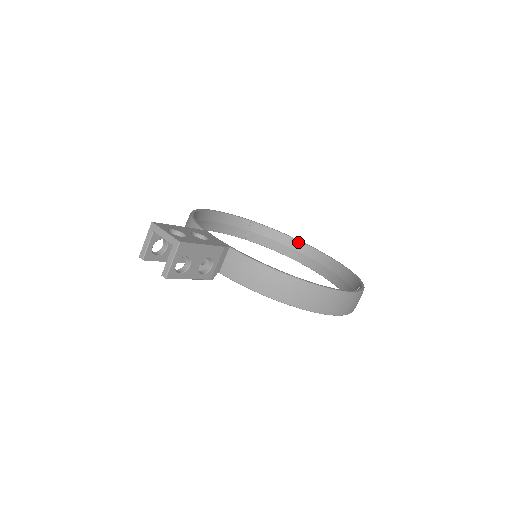
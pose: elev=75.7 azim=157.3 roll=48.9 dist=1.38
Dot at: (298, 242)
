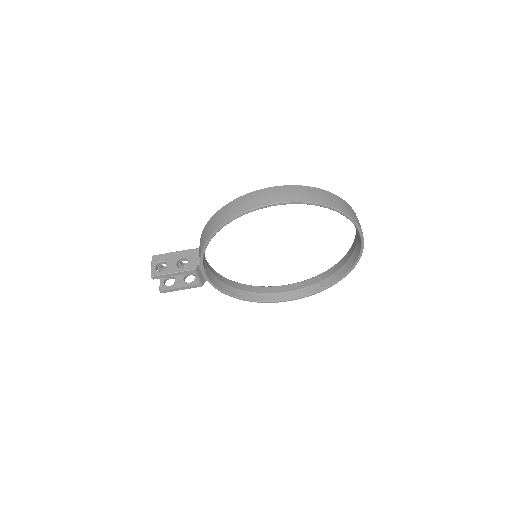
Dot at: (350, 249)
